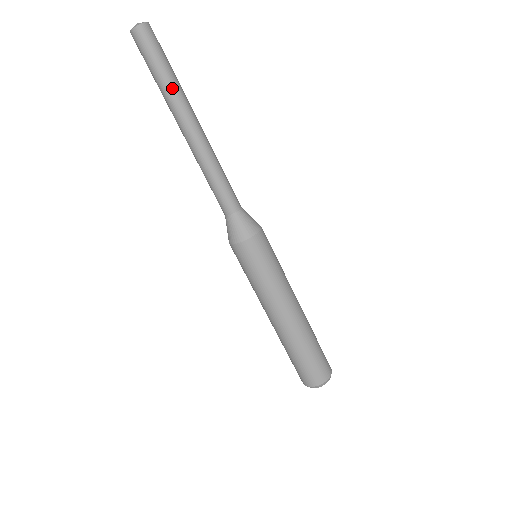
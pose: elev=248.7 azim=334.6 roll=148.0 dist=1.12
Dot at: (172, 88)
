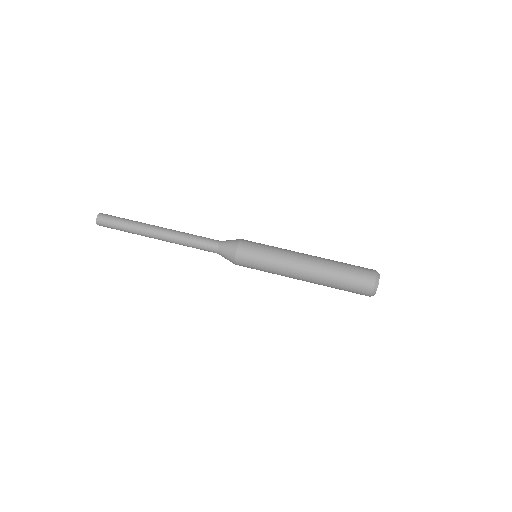
Dot at: (137, 222)
